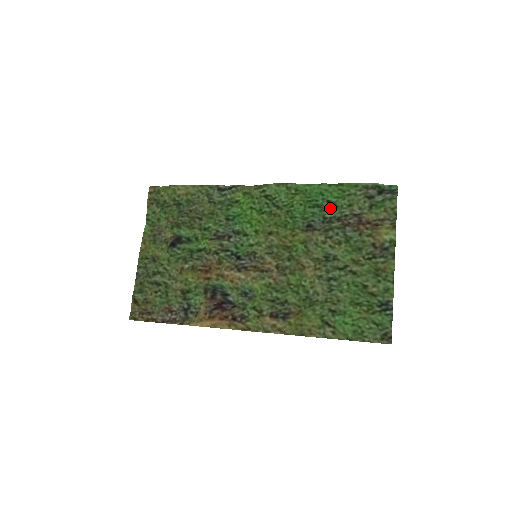
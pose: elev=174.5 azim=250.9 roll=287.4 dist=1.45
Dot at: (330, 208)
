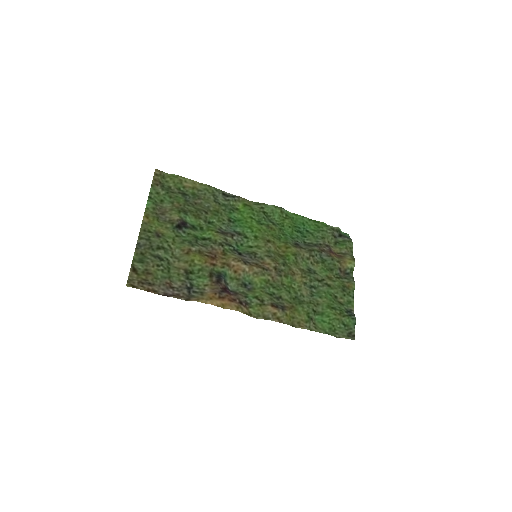
Dot at: (308, 236)
